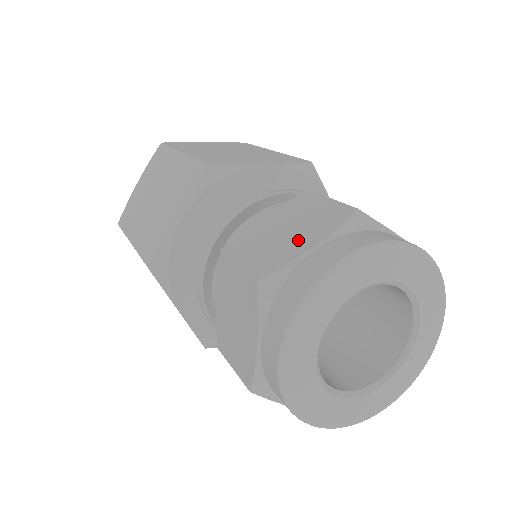
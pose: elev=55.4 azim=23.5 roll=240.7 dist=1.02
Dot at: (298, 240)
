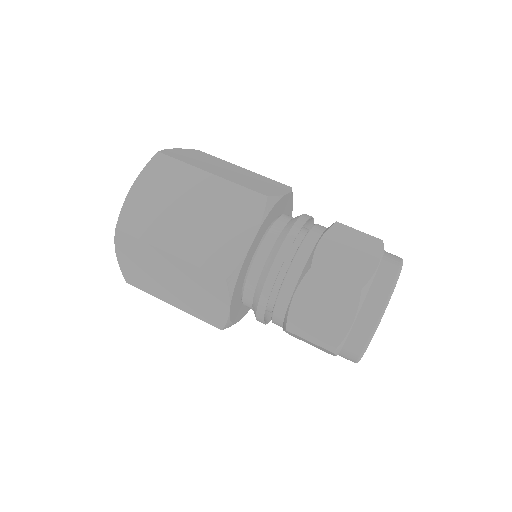
Dot at: occluded
